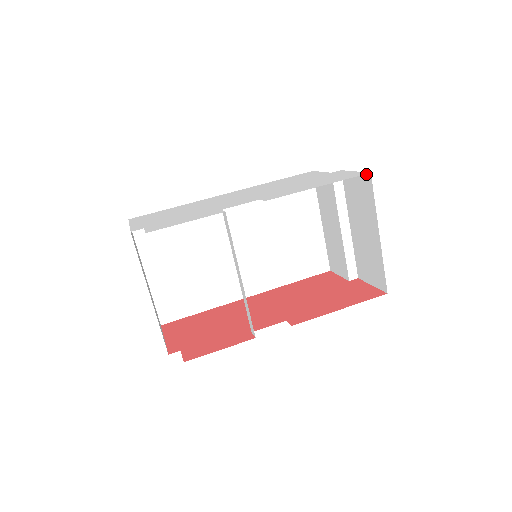
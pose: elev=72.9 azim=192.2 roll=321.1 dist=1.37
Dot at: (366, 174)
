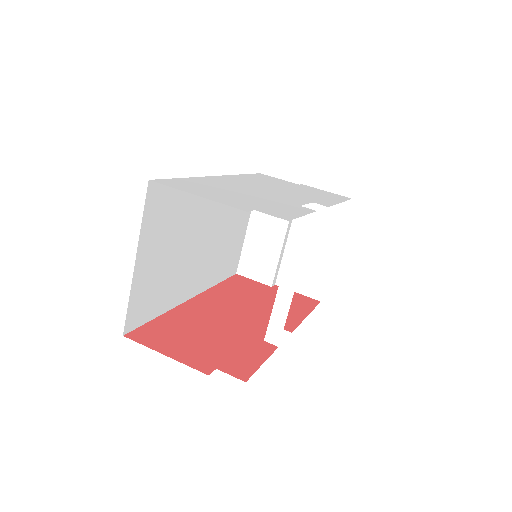
Dot at: occluded
